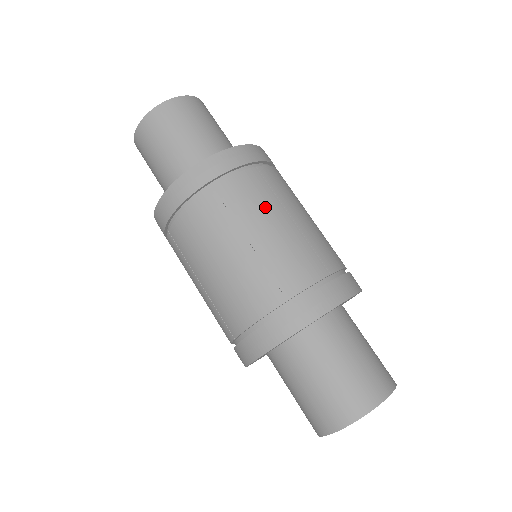
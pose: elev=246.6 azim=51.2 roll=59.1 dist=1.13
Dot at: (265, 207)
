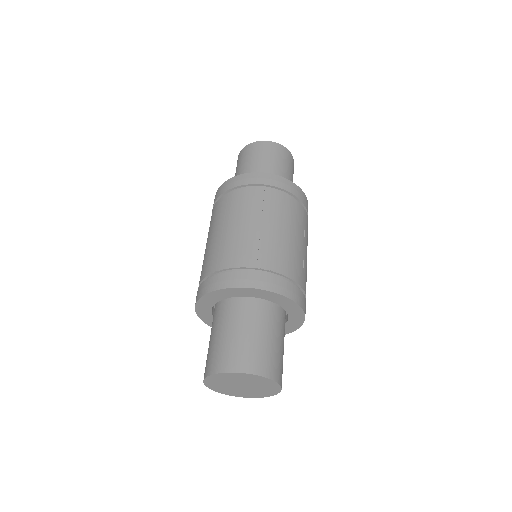
Dot at: (298, 226)
